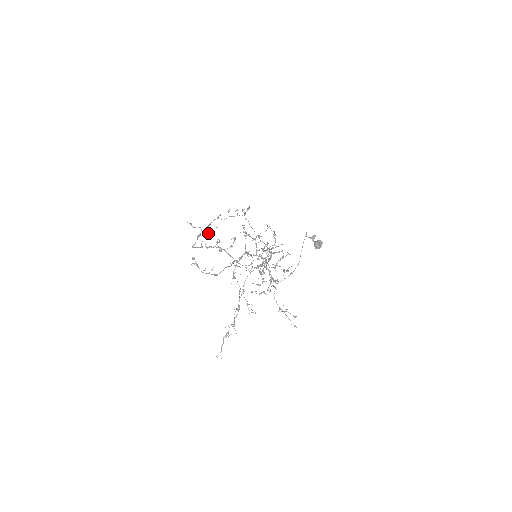
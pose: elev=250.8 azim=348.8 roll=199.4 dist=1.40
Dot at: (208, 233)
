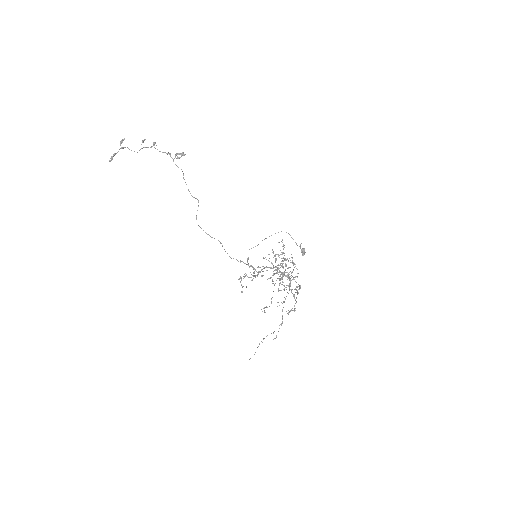
Dot at: occluded
